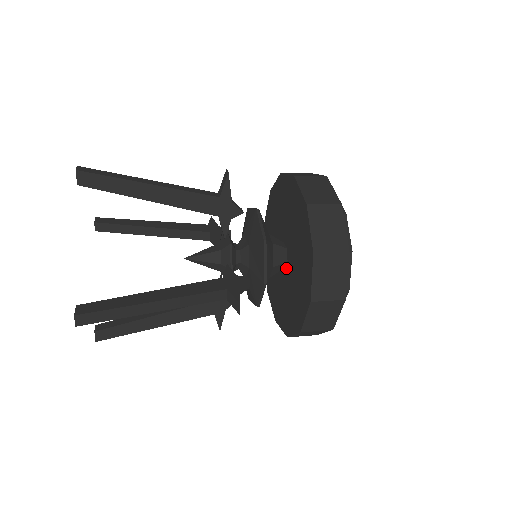
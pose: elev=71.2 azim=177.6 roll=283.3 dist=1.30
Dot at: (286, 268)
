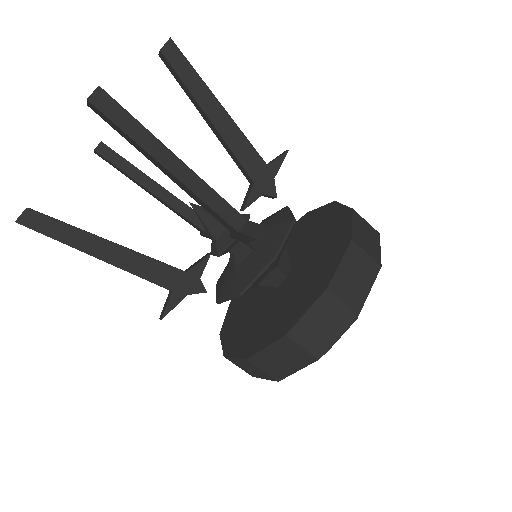
Dot at: (281, 285)
